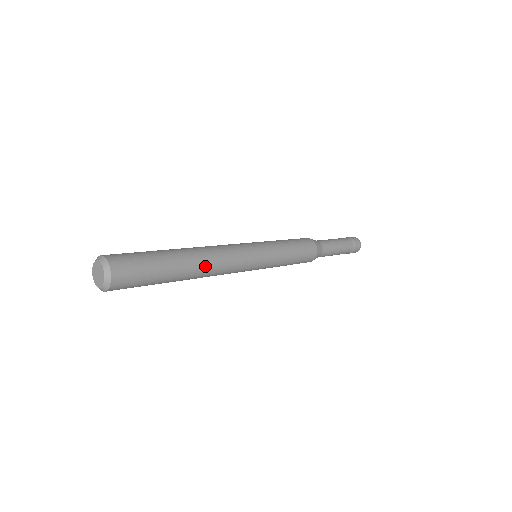
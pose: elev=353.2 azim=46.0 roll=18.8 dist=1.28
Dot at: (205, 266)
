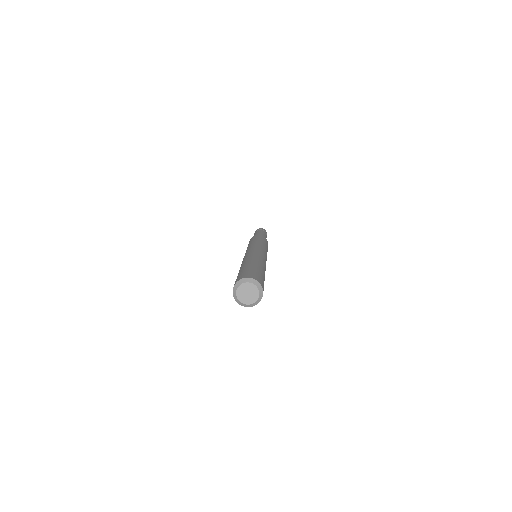
Dot at: occluded
